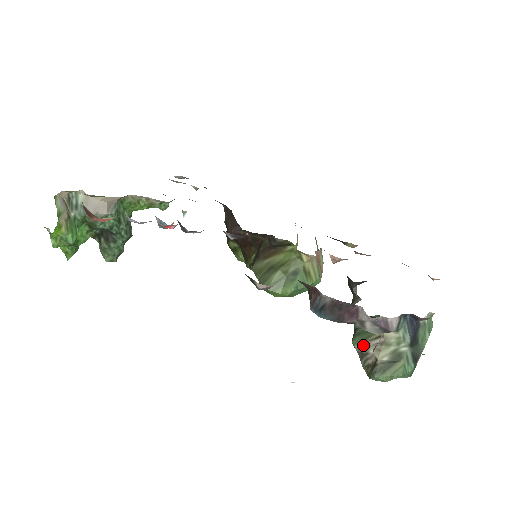
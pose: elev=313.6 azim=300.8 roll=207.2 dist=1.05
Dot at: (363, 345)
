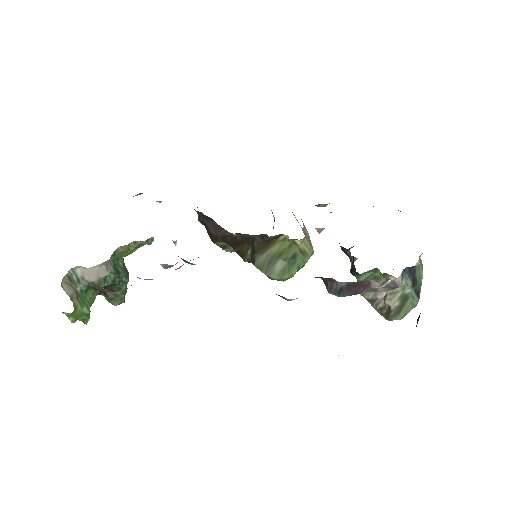
Dot at: (371, 294)
